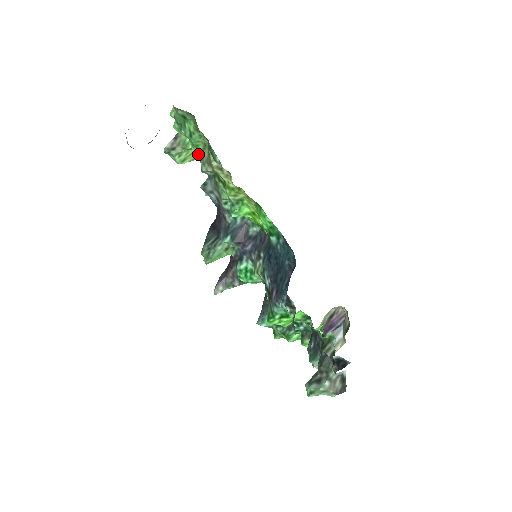
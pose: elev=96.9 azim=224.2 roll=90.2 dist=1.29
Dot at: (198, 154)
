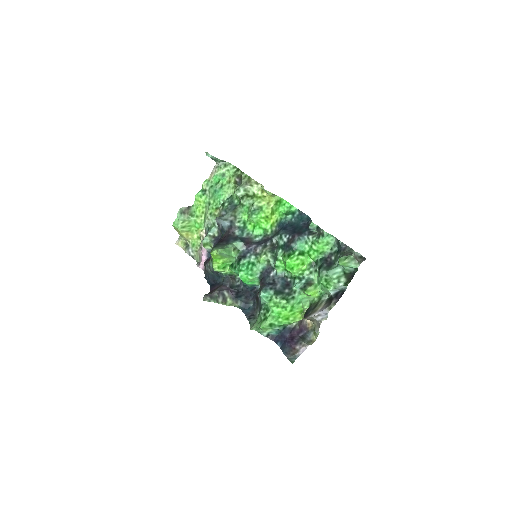
Dot at: (211, 210)
